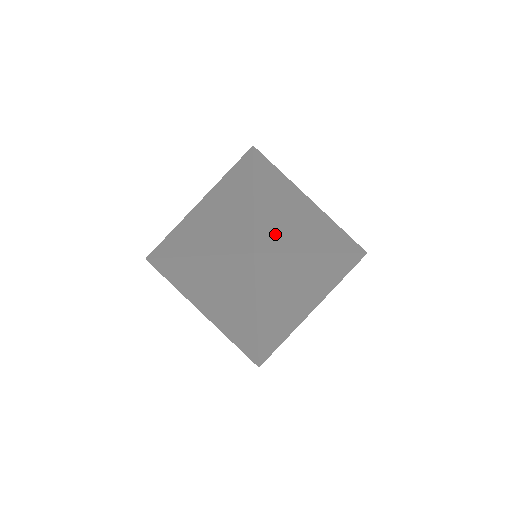
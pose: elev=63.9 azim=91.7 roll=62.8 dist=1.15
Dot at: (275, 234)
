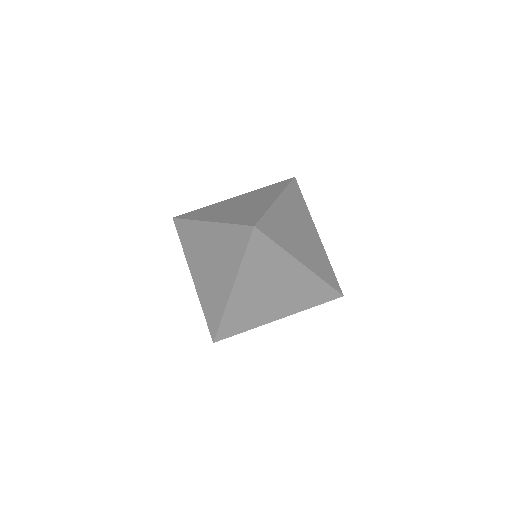
Dot at: (277, 230)
